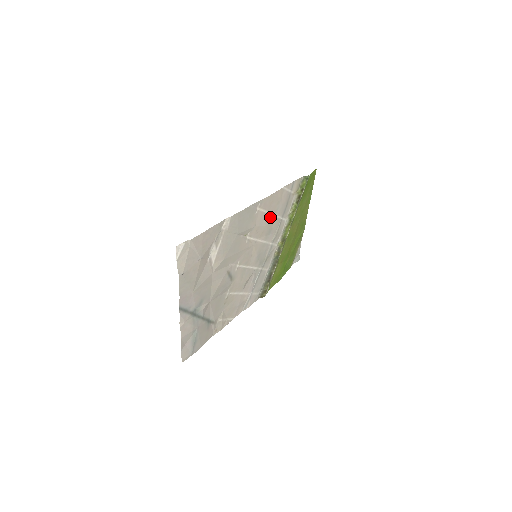
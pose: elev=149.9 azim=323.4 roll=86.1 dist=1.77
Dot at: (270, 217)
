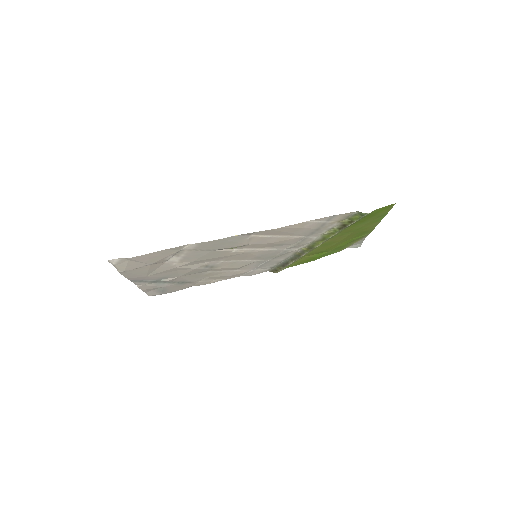
Dot at: (280, 238)
